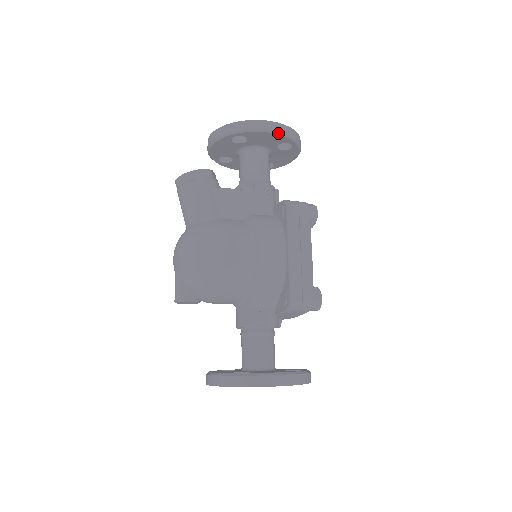
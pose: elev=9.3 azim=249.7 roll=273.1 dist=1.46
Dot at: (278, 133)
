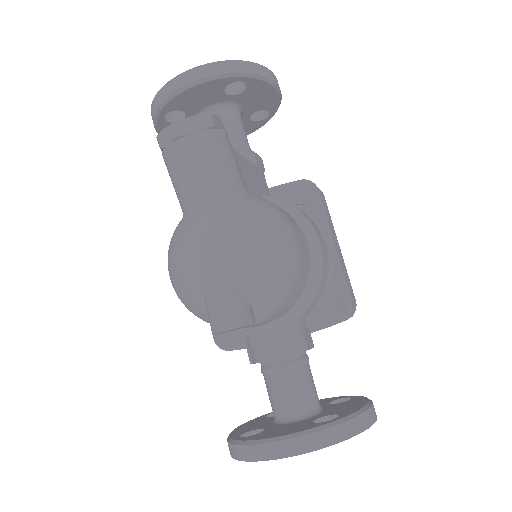
Dot at: (279, 93)
